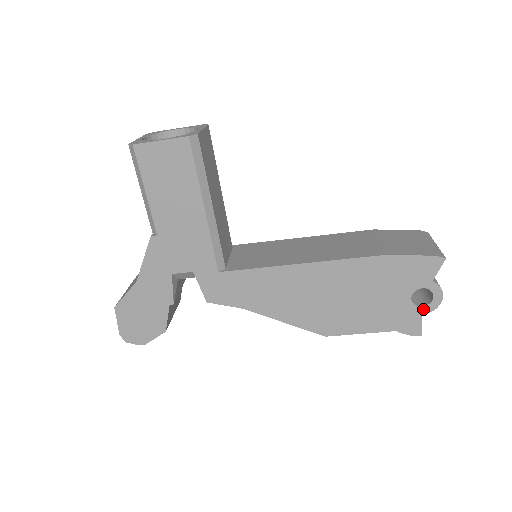
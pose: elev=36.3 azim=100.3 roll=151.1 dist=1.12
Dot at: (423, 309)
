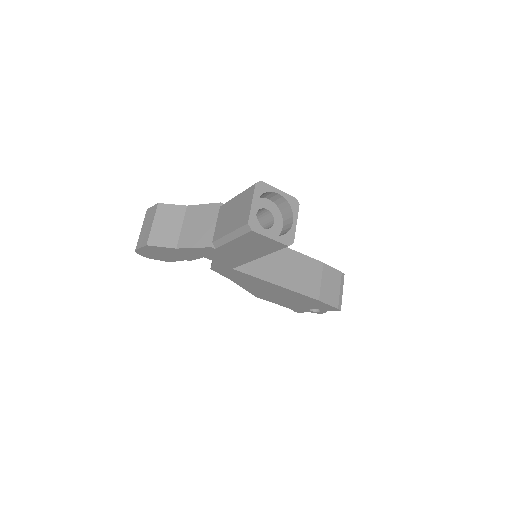
Dot at: (311, 311)
